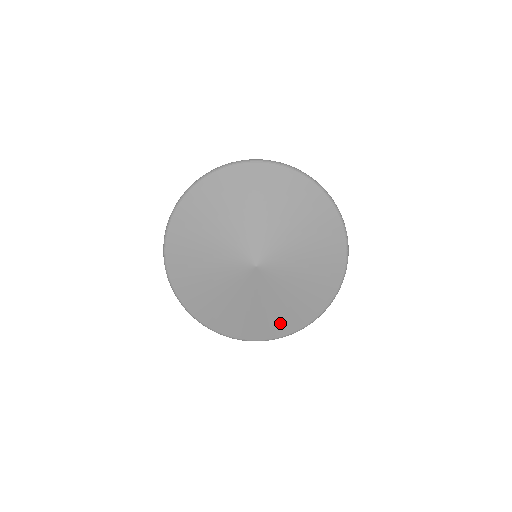
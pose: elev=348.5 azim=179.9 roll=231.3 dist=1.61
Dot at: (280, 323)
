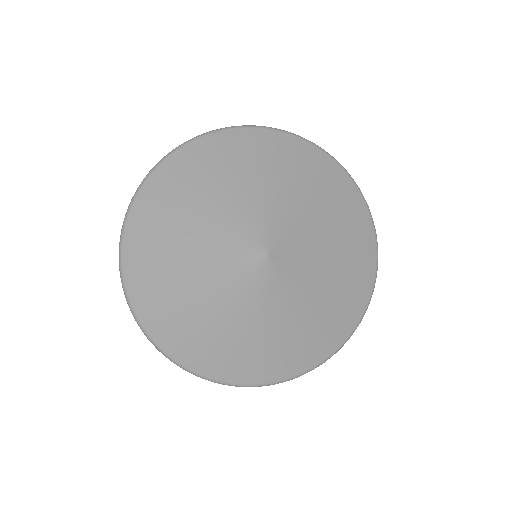
Dot at: (280, 358)
